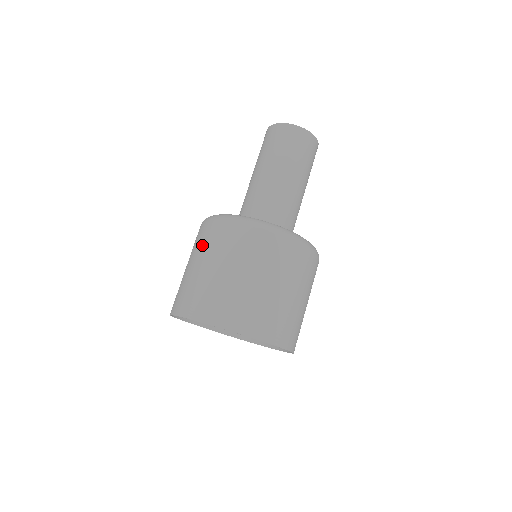
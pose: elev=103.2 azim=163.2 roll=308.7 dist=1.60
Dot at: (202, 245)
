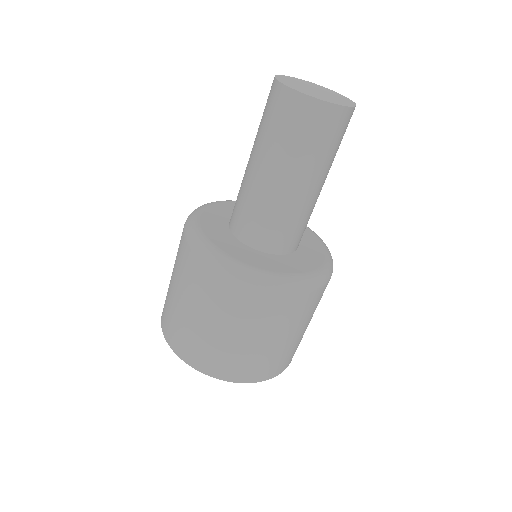
Dot at: occluded
